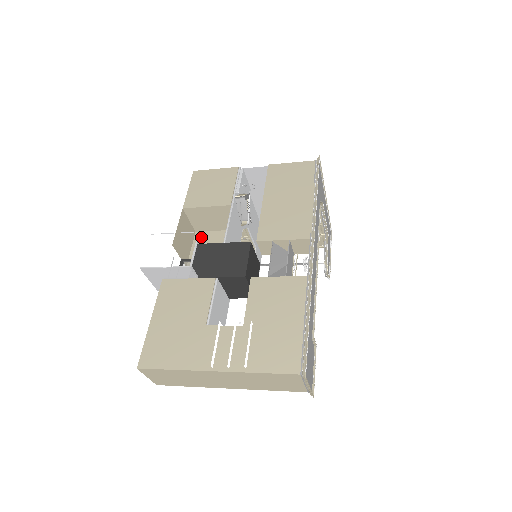
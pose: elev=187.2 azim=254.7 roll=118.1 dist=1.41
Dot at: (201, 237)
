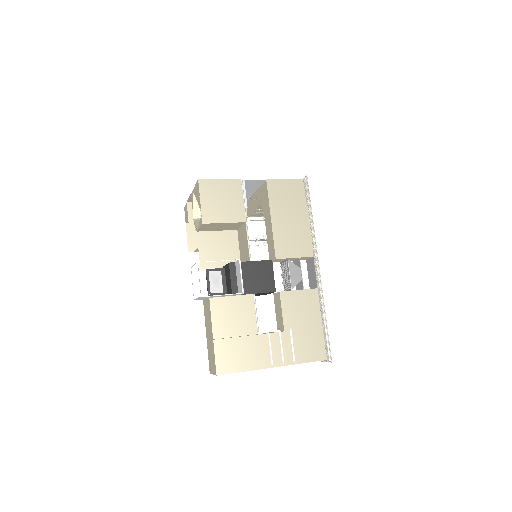
Dot at: (204, 238)
